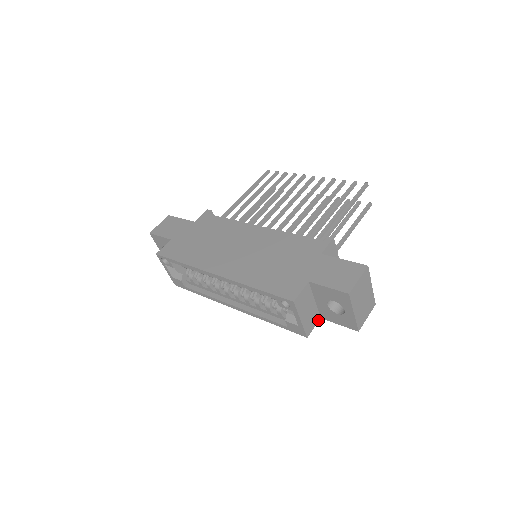
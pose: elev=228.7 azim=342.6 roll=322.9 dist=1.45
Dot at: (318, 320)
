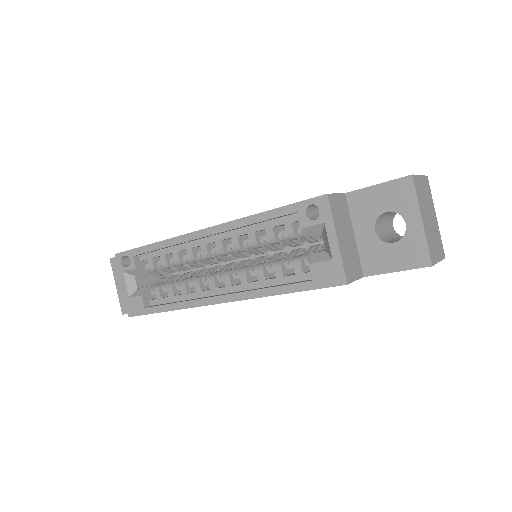
Dot at: (360, 276)
